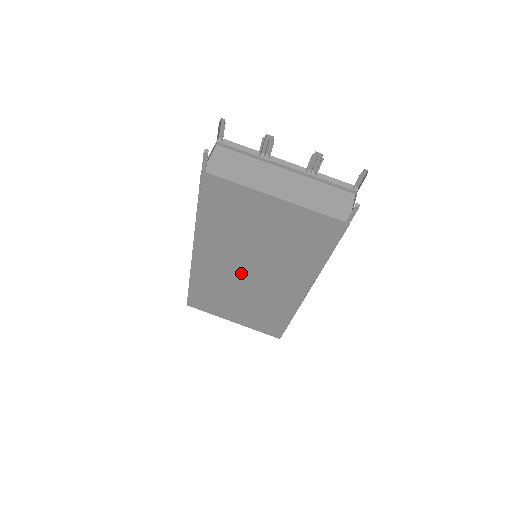
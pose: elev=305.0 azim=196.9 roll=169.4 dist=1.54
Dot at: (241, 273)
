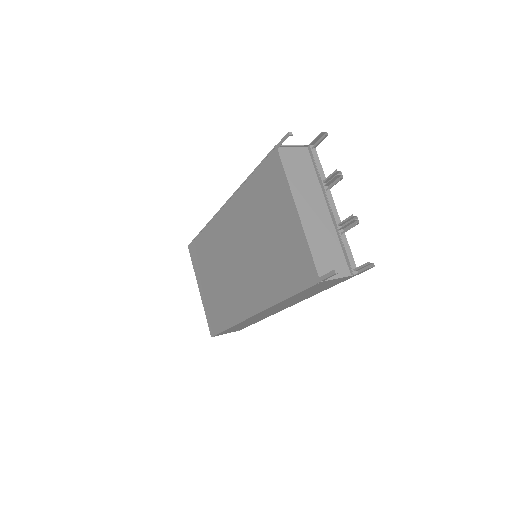
Dot at: (234, 253)
